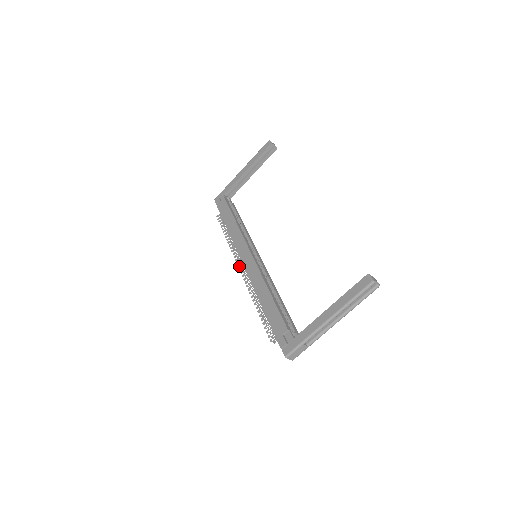
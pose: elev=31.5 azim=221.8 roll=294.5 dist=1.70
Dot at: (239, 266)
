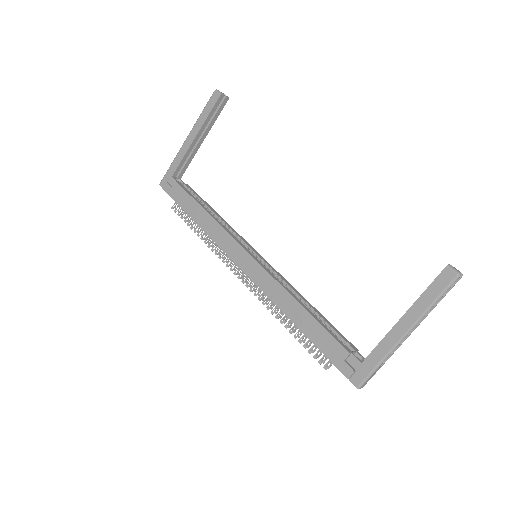
Dot at: (236, 273)
